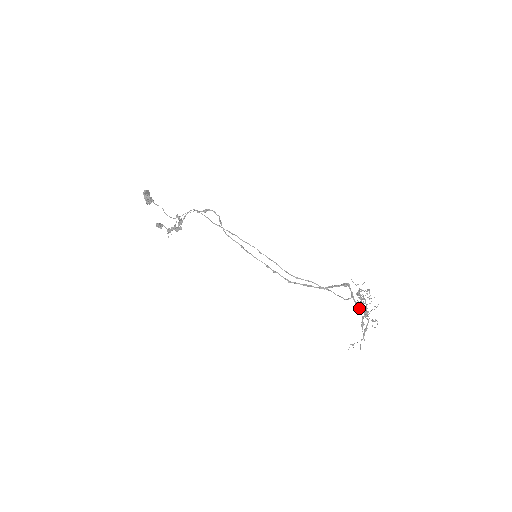
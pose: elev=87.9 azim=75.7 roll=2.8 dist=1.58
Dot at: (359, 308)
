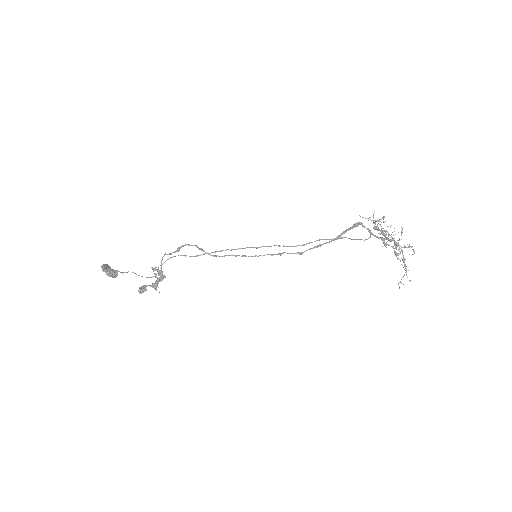
Dot at: (384, 241)
